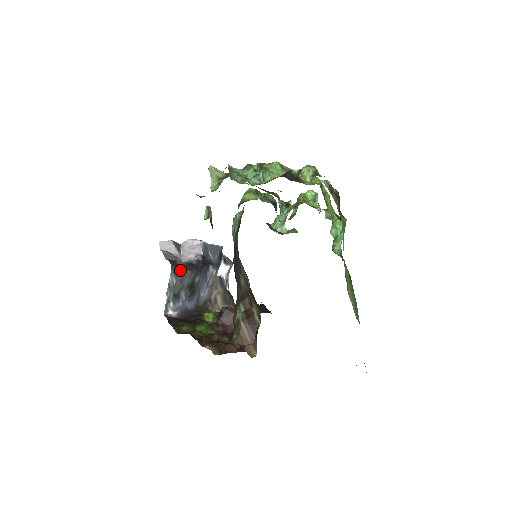
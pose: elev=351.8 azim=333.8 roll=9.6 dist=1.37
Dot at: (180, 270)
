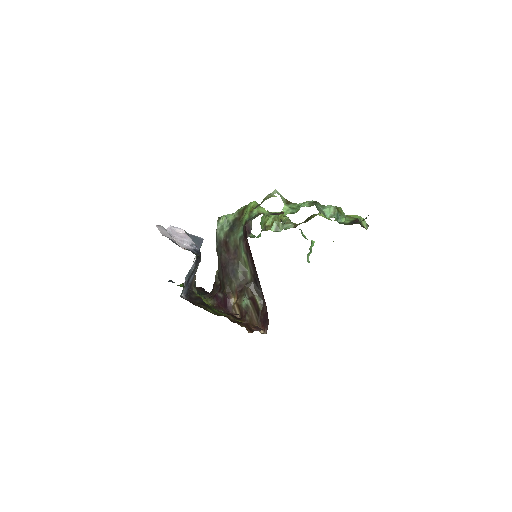
Dot at: (198, 259)
